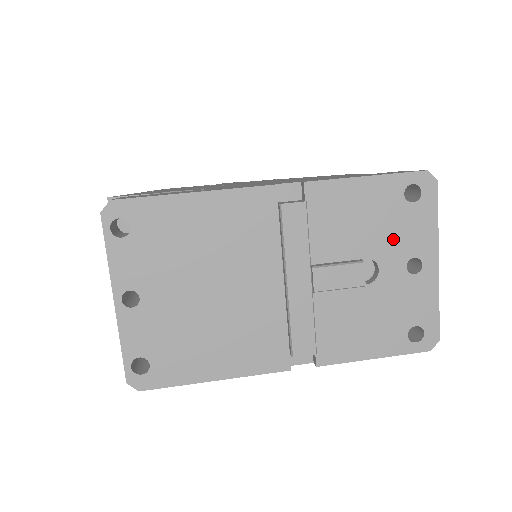
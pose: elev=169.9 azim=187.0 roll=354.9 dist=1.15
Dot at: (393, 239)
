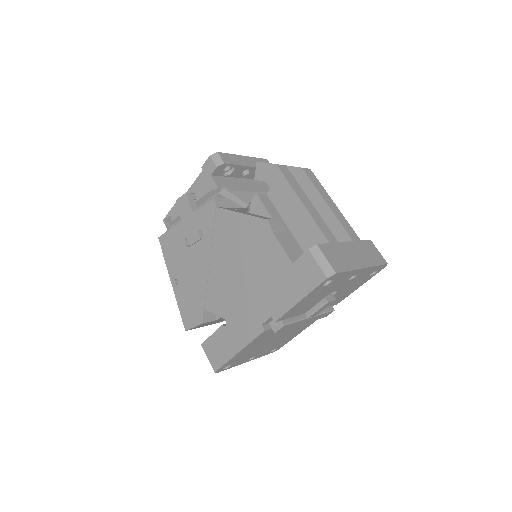
Dot at: (333, 287)
